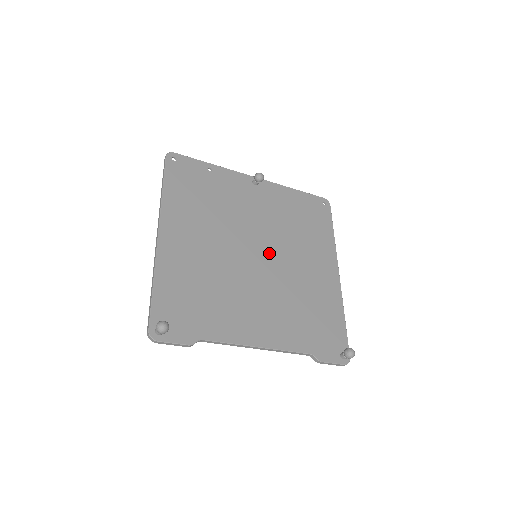
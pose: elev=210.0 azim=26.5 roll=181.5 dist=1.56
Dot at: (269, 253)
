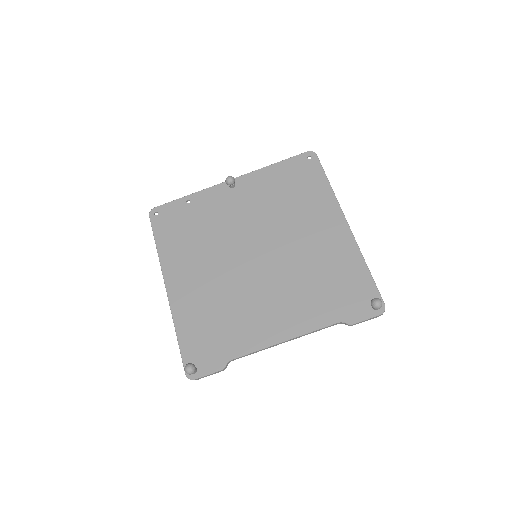
Dot at: (266, 246)
